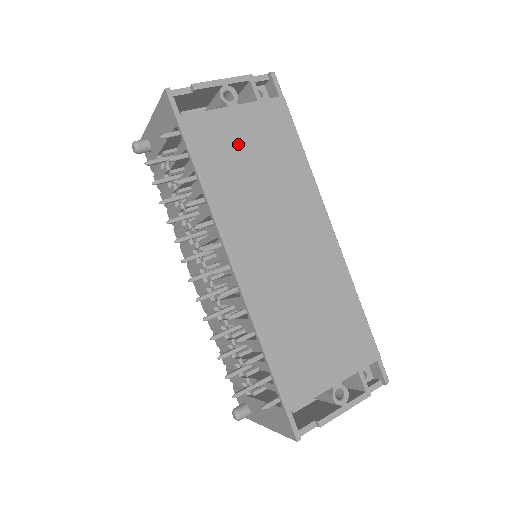
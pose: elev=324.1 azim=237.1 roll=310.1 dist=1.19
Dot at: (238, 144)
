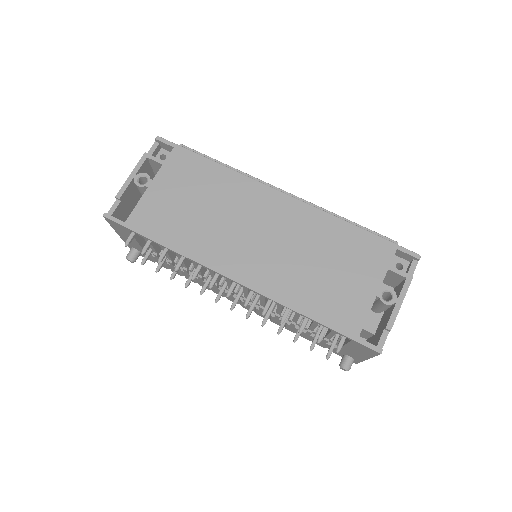
Dot at: (173, 203)
